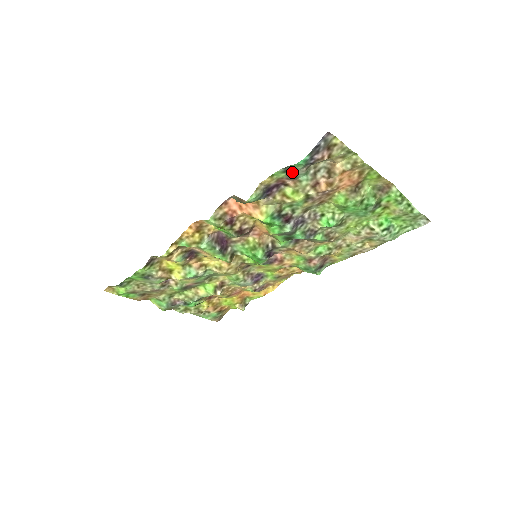
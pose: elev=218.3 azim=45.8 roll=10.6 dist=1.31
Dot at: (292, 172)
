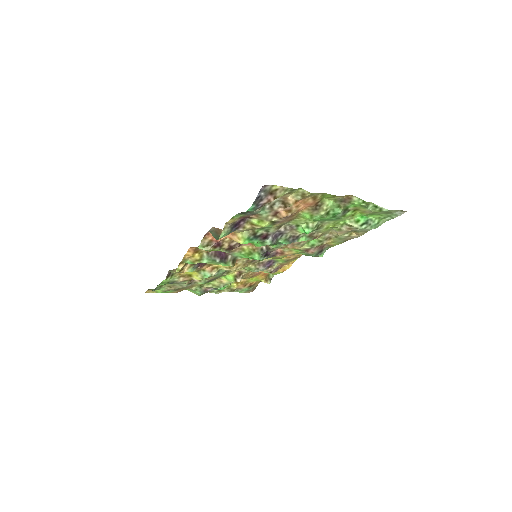
Dot at: (248, 213)
